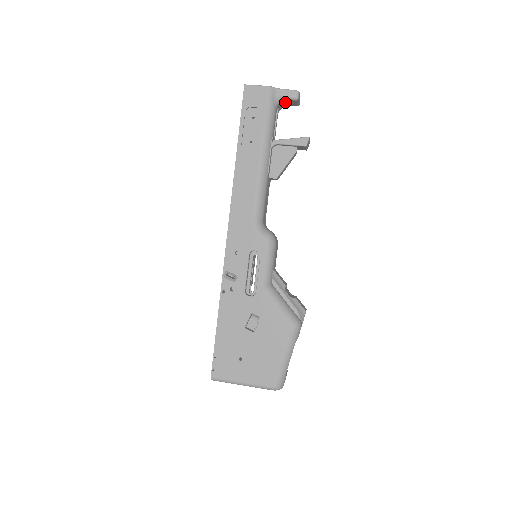
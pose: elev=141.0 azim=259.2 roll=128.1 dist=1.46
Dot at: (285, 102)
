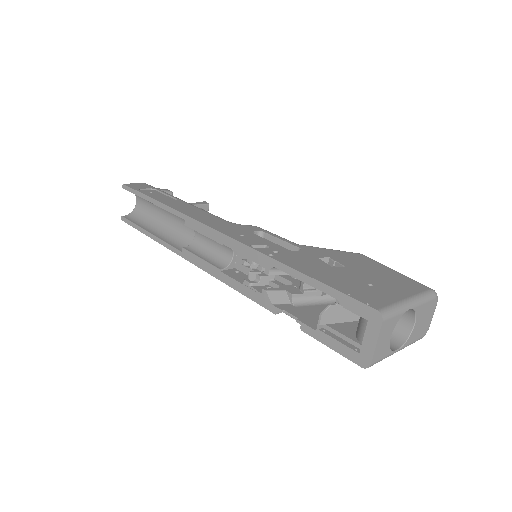
Dot at: occluded
